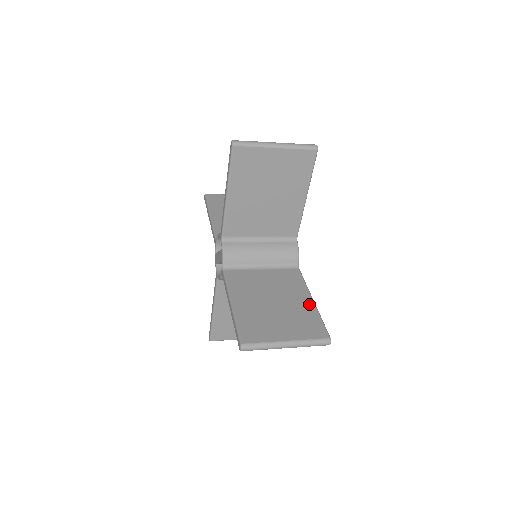
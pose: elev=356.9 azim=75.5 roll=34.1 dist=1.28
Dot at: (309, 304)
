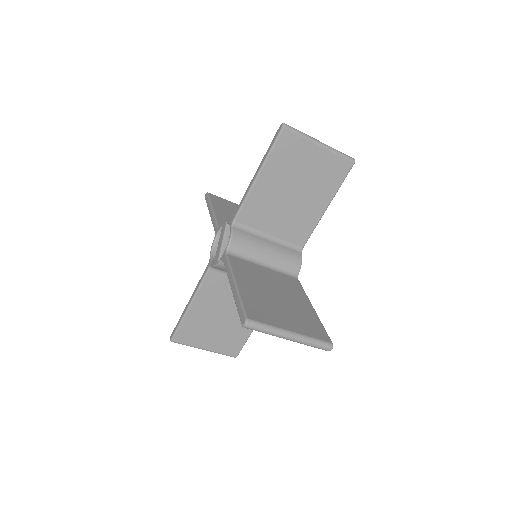
Dot at: occluded
